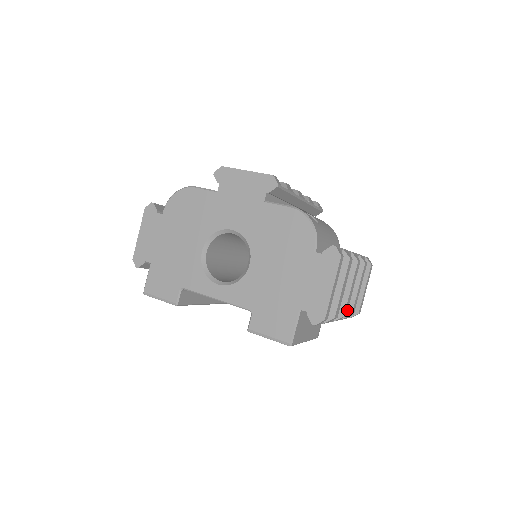
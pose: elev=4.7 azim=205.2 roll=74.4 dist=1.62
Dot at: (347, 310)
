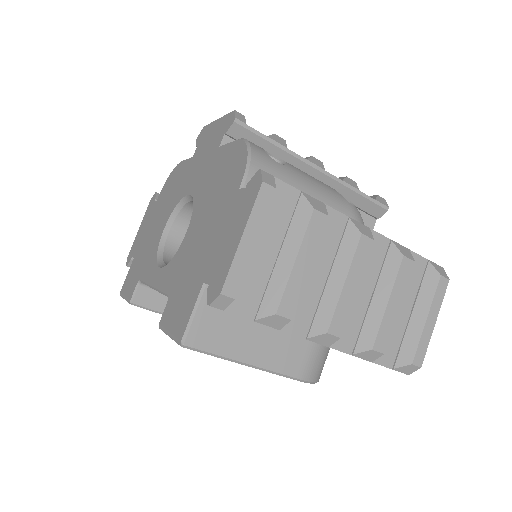
Dot at: (343, 327)
